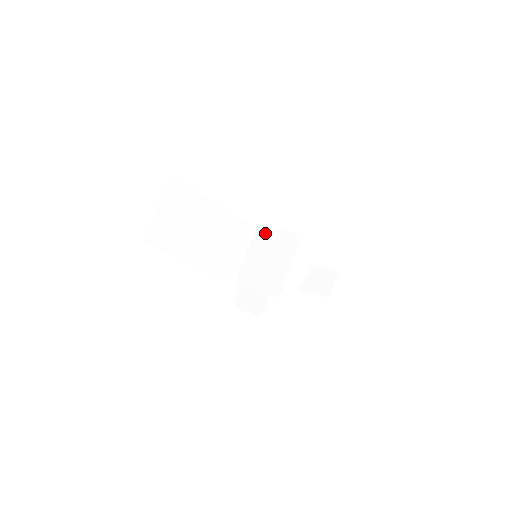
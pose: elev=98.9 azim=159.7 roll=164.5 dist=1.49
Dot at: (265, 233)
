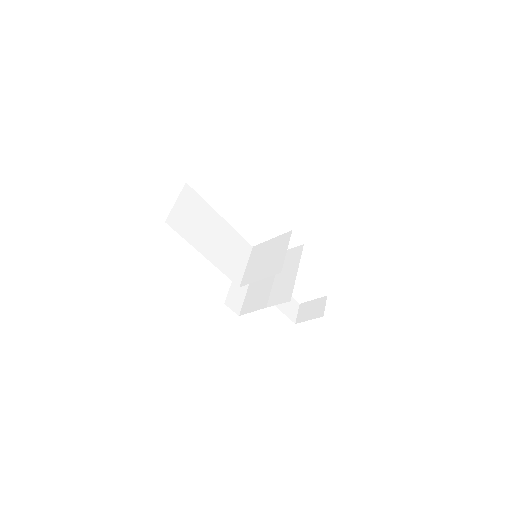
Dot at: (261, 246)
